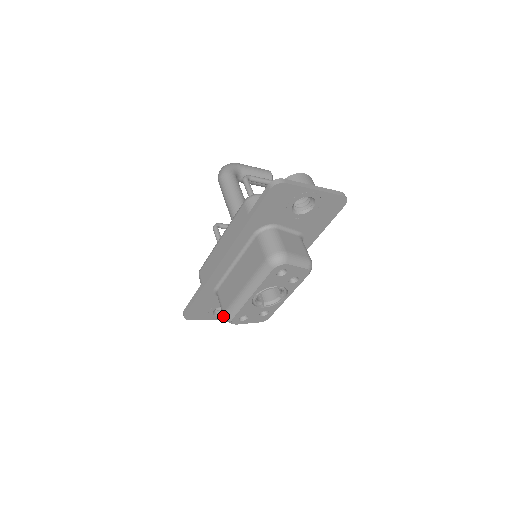
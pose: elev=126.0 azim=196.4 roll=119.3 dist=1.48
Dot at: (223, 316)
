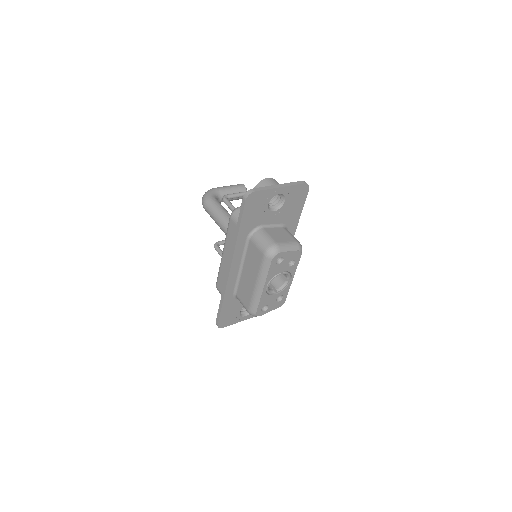
Dot at: occluded
